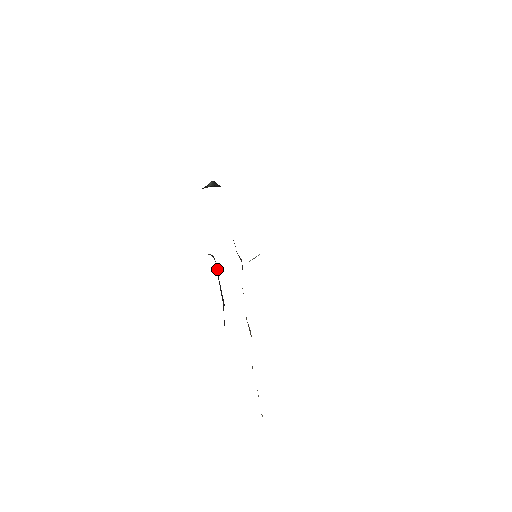
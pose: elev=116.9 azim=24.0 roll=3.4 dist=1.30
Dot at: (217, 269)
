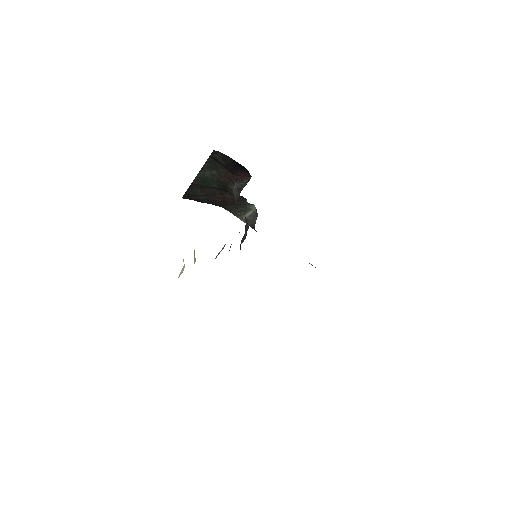
Dot at: occluded
